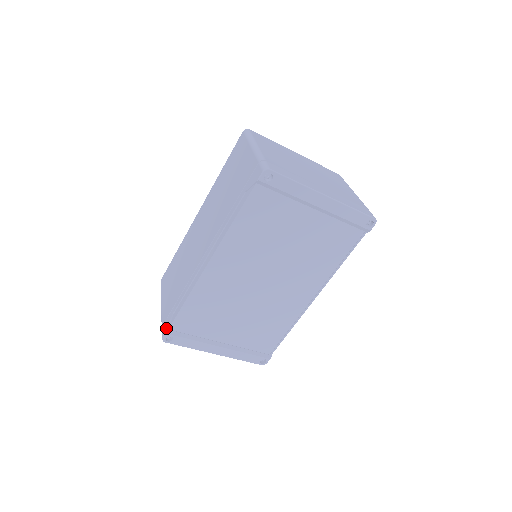
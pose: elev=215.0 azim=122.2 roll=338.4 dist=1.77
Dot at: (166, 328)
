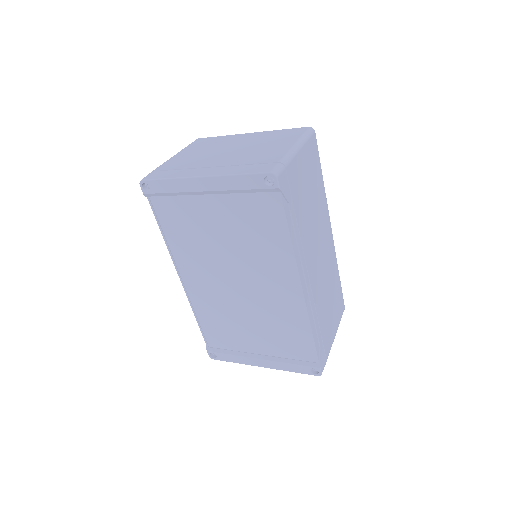
Dot at: (207, 346)
